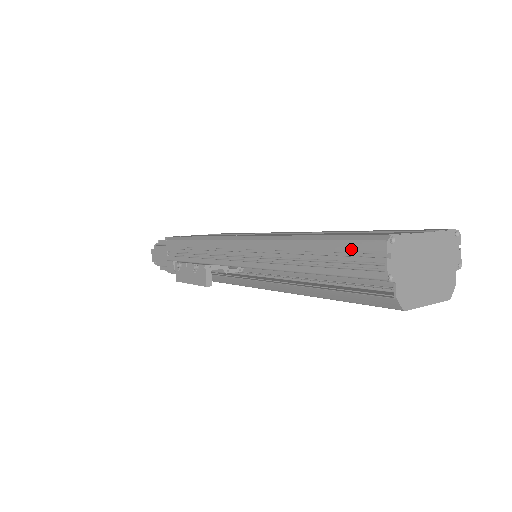
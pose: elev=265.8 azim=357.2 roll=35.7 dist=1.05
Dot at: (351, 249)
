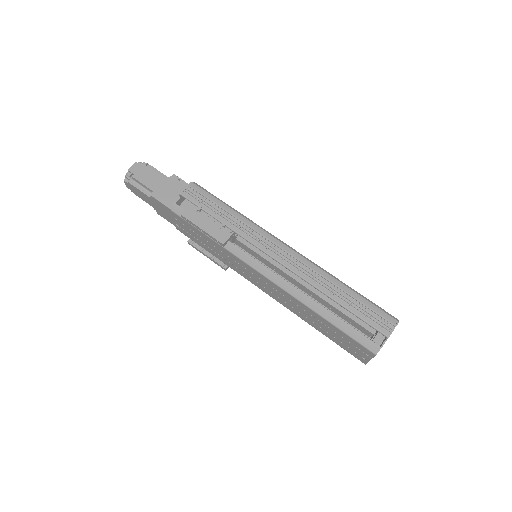
Dot at: (376, 311)
